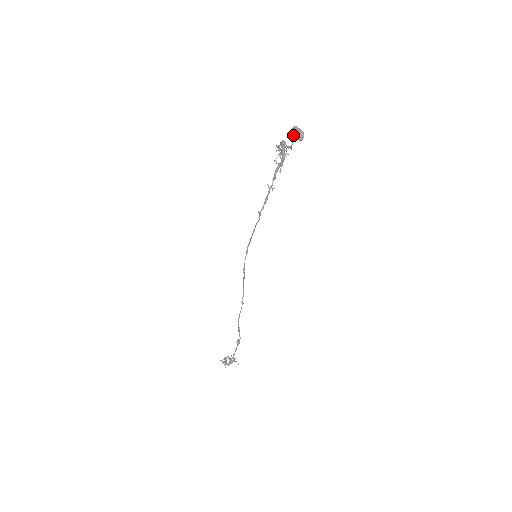
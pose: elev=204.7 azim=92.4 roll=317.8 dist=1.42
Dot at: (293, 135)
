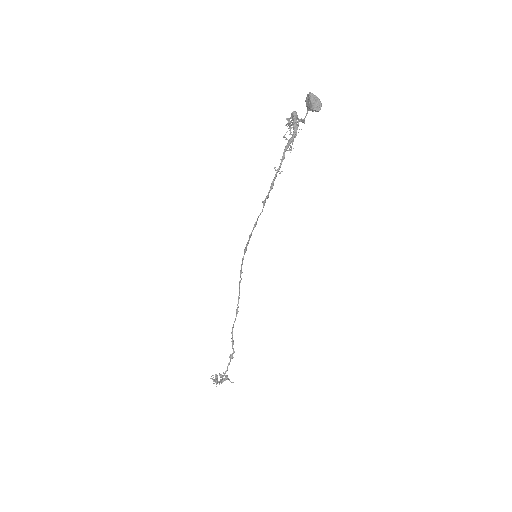
Dot at: (307, 104)
